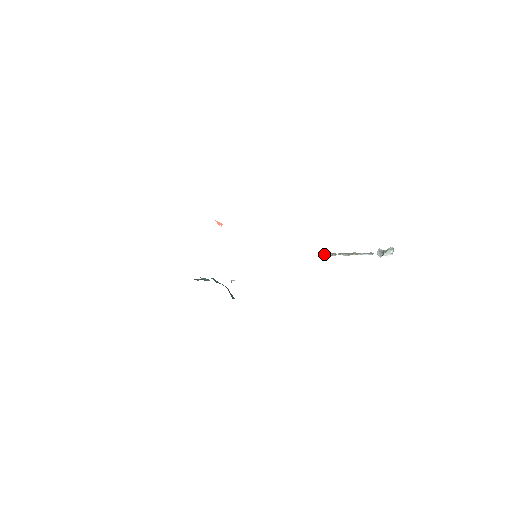
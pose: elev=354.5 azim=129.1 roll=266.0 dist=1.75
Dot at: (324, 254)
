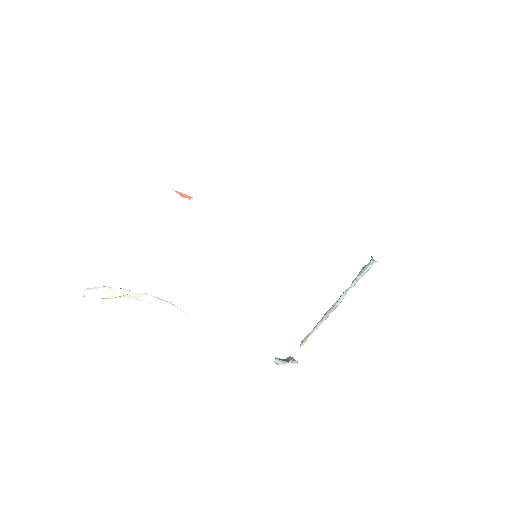
Dot at: (372, 263)
